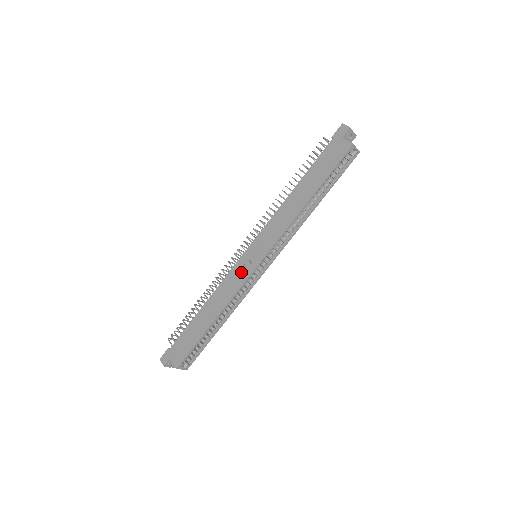
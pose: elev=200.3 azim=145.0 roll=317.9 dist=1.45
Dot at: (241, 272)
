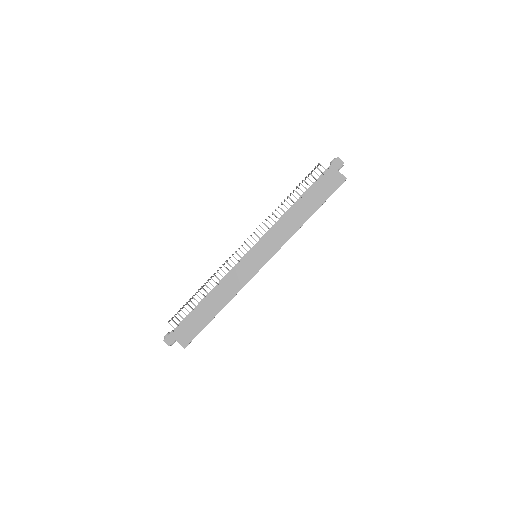
Dot at: (246, 271)
